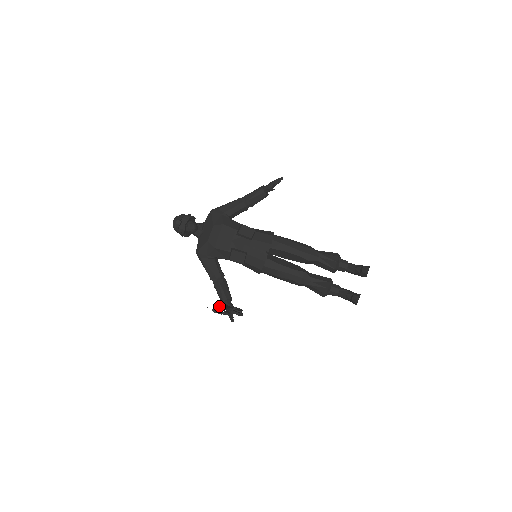
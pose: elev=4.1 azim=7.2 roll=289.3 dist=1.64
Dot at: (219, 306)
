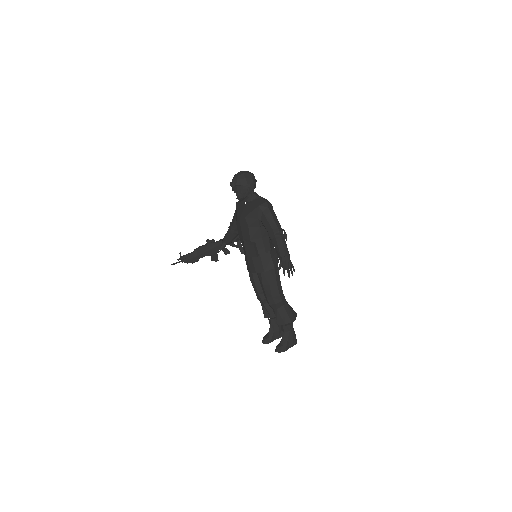
Dot at: (199, 251)
